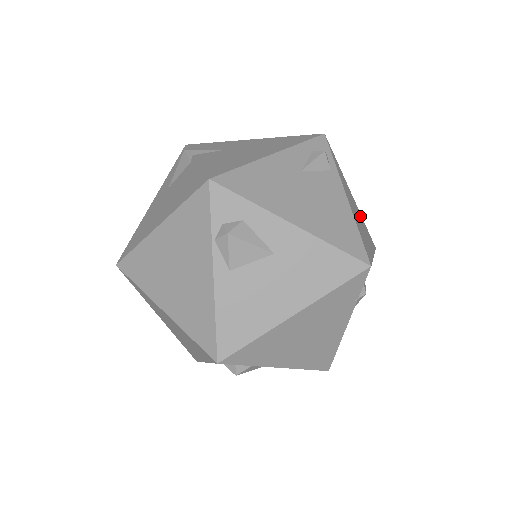
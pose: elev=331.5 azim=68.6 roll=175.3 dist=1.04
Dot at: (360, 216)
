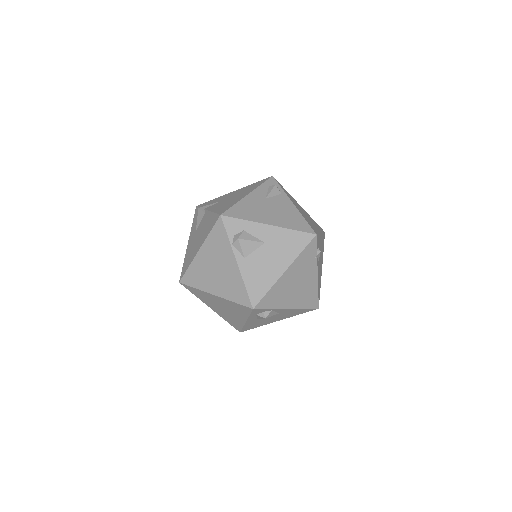
Dot at: (308, 215)
